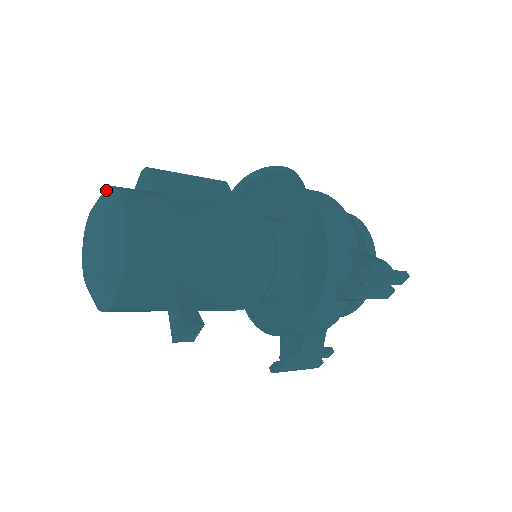
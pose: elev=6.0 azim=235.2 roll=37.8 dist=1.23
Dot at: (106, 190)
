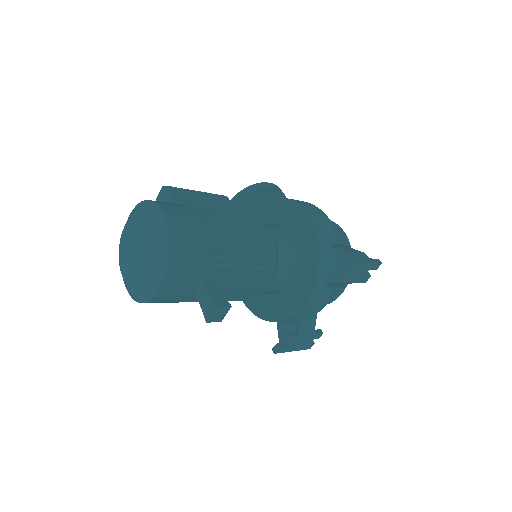
Dot at: (141, 204)
